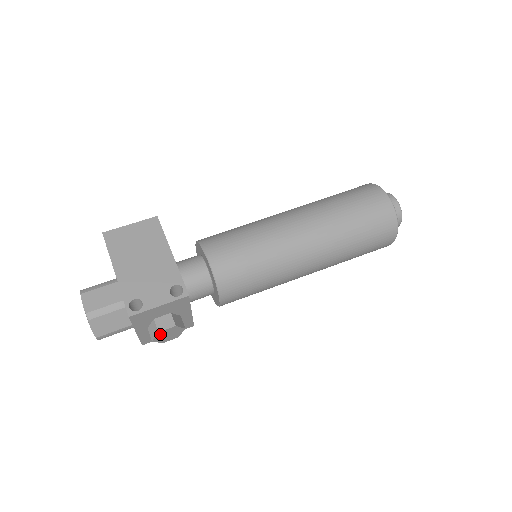
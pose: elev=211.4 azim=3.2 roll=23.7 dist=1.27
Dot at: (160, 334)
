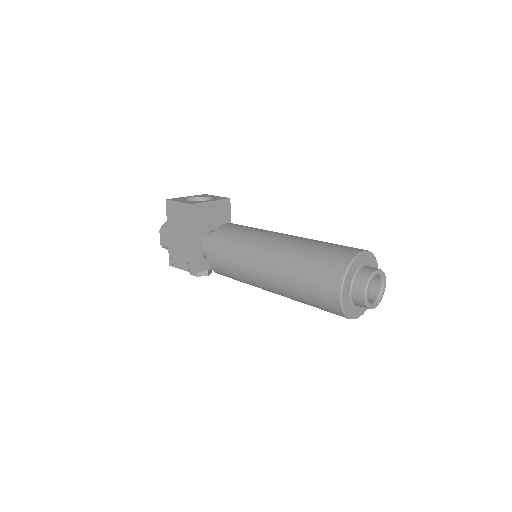
Dot at: occluded
